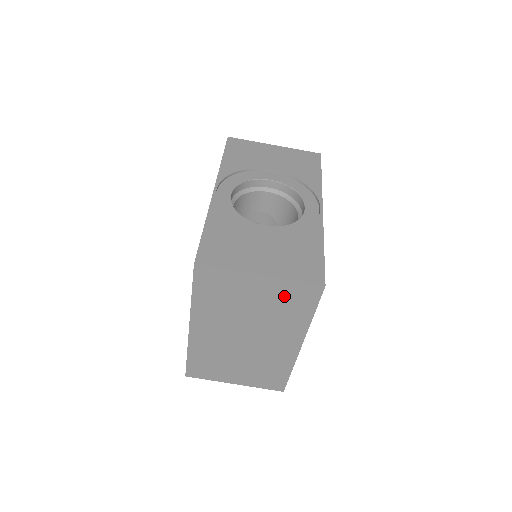
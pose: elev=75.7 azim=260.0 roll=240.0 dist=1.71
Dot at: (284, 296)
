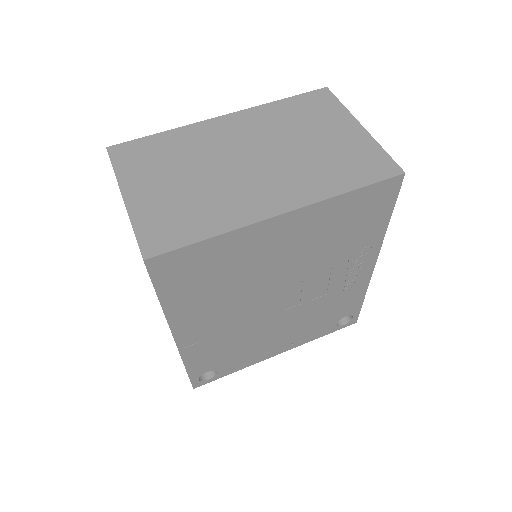
Dot at: (354, 154)
